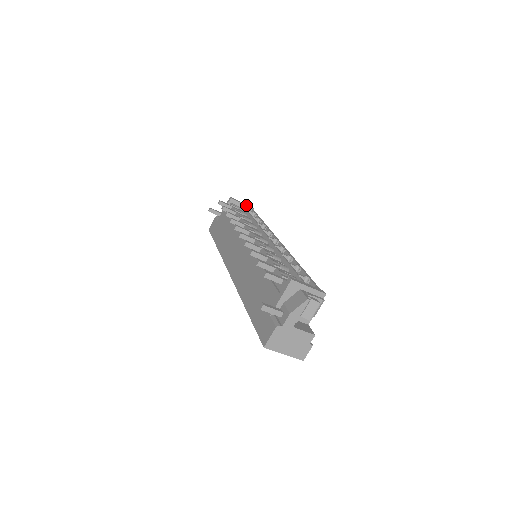
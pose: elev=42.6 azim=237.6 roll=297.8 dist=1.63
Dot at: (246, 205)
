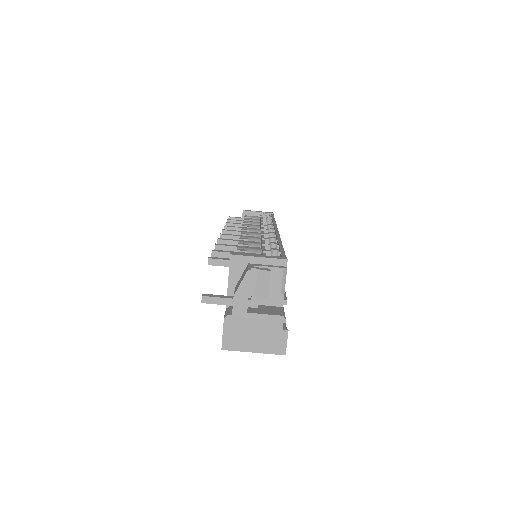
Dot at: (262, 212)
